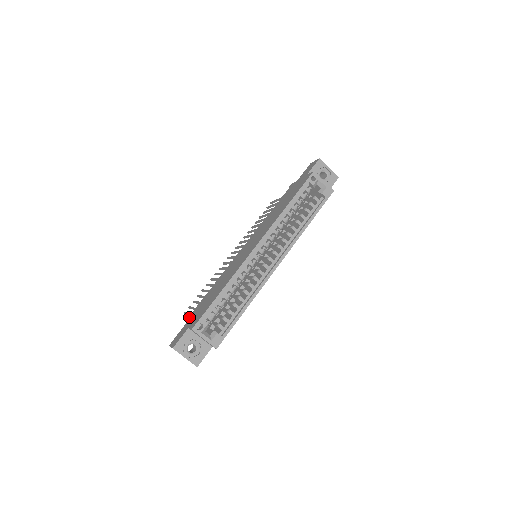
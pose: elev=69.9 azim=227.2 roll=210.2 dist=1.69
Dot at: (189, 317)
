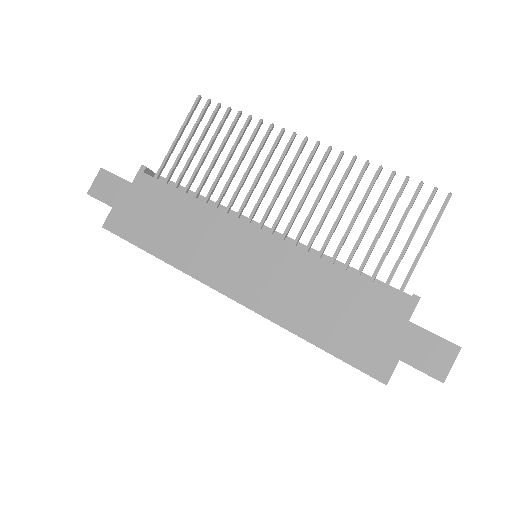
Dot at: (141, 179)
